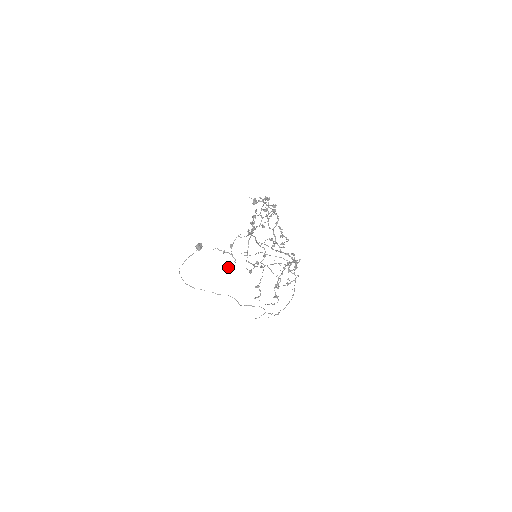
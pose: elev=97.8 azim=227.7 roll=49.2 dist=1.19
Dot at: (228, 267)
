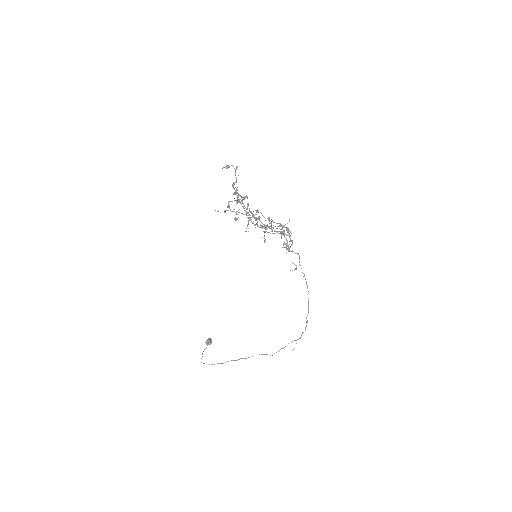
Dot at: (234, 218)
